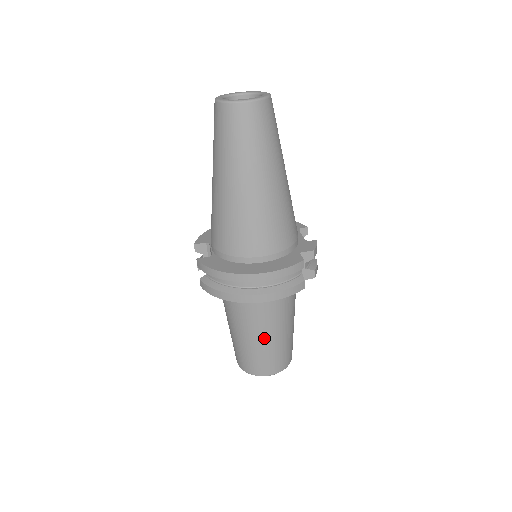
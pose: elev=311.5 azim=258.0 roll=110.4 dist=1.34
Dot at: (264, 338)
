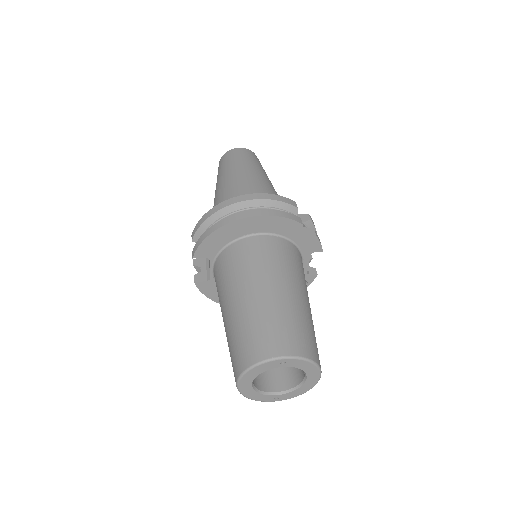
Dot at: (266, 292)
